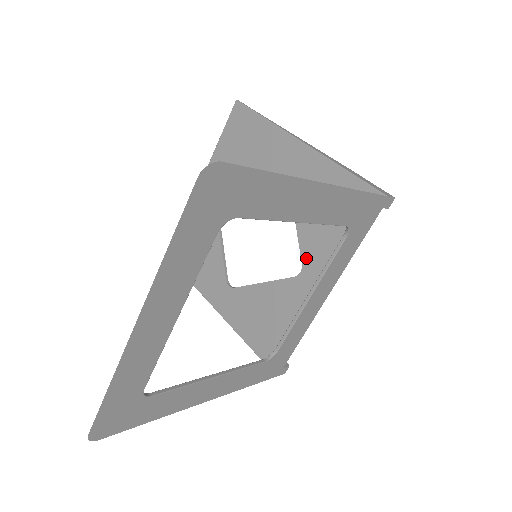
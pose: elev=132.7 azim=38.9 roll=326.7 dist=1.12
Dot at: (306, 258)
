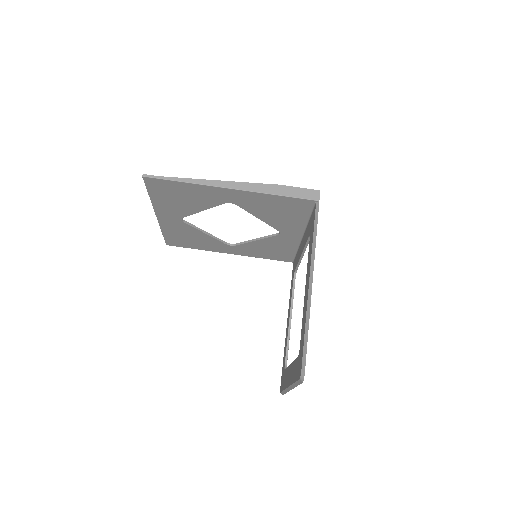
Dot at: (279, 229)
